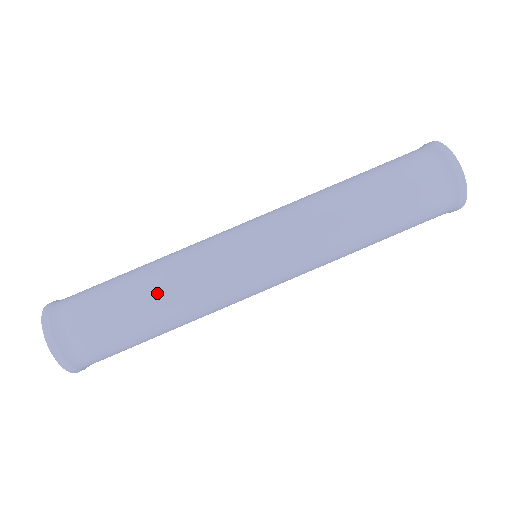
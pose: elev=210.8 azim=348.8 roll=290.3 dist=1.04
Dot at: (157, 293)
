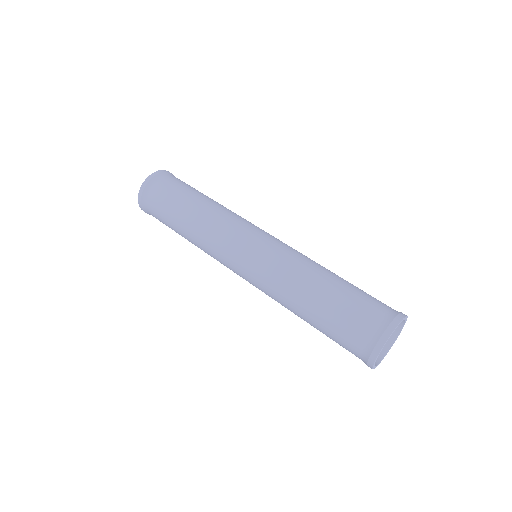
Dot at: (189, 225)
